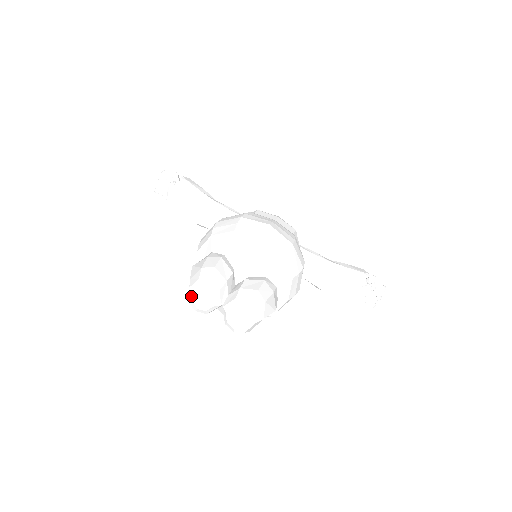
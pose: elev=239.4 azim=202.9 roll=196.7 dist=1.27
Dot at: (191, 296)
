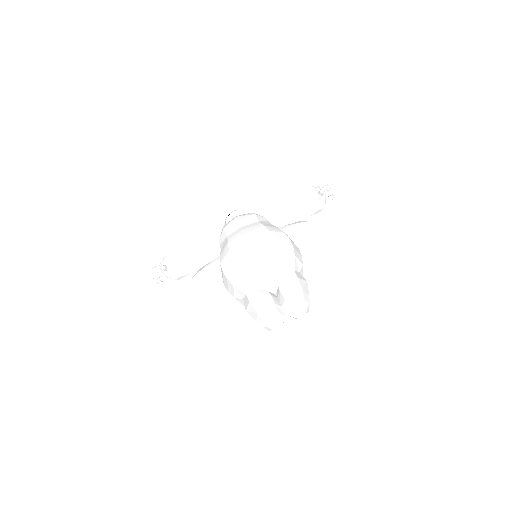
Dot at: (268, 329)
